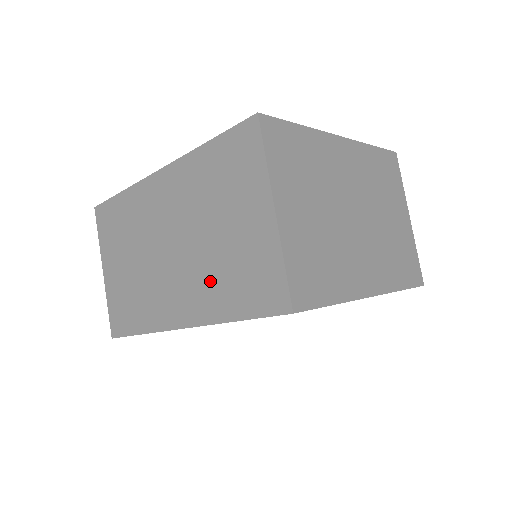
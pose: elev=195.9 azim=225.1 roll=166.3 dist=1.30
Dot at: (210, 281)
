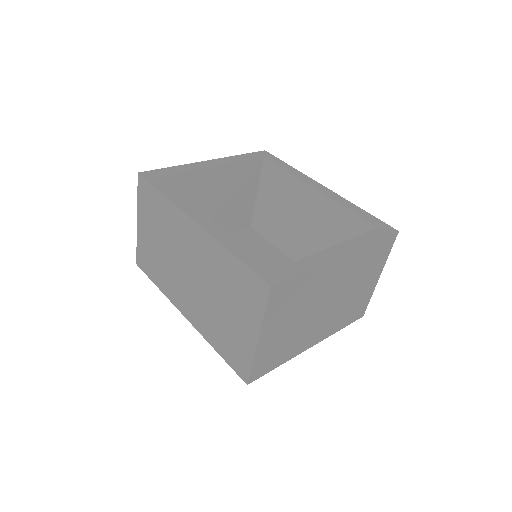
Dot at: (209, 320)
